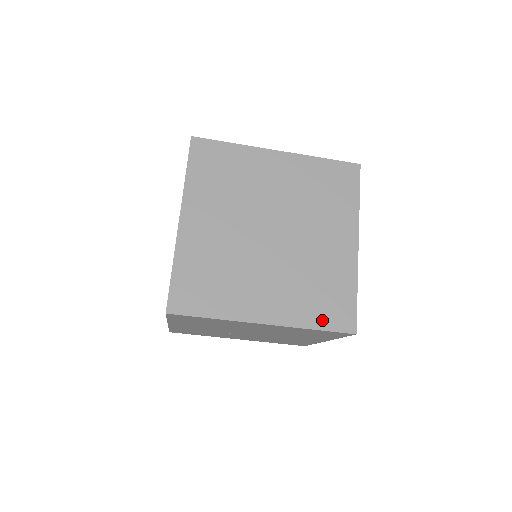
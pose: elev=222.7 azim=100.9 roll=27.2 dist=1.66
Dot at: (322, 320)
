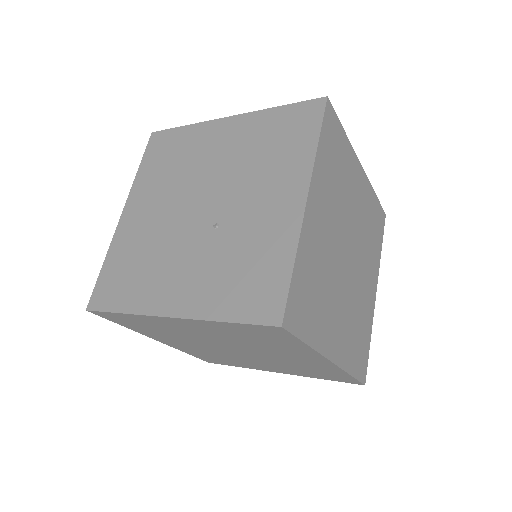
Dot at: (326, 378)
